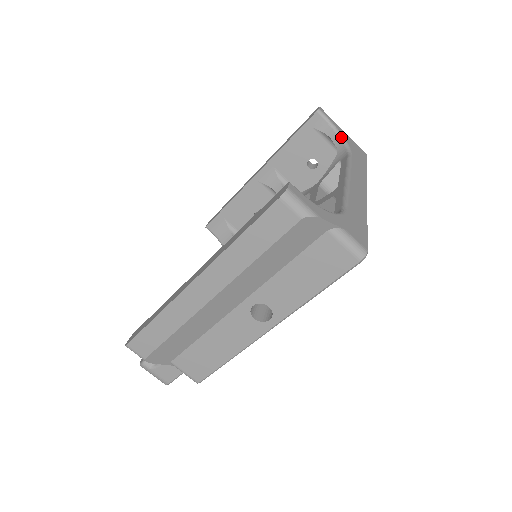
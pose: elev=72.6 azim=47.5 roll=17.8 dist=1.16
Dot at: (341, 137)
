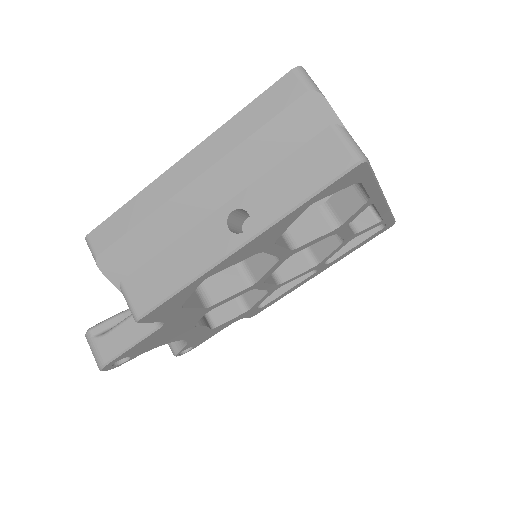
Dot at: occluded
